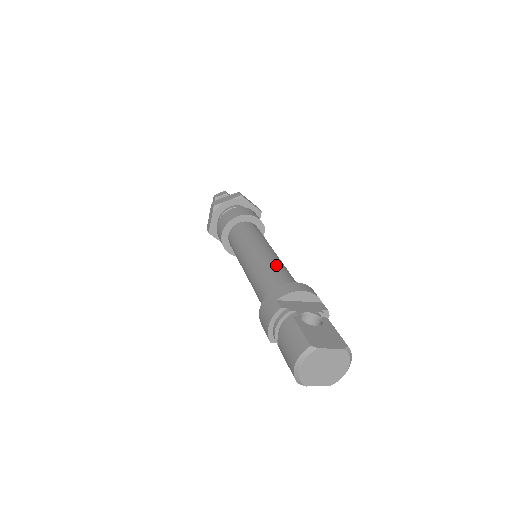
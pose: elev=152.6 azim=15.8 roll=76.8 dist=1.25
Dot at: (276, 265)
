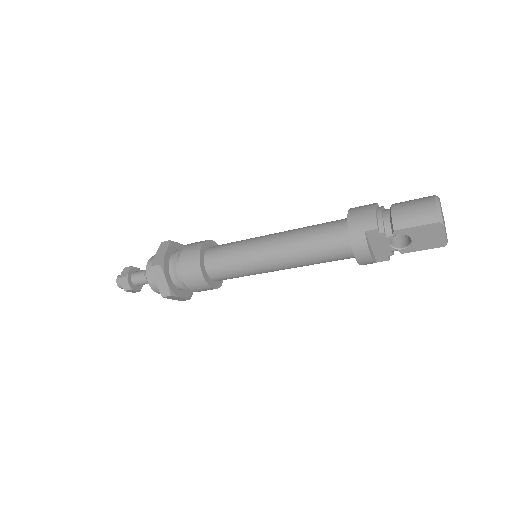
Dot at: occluded
